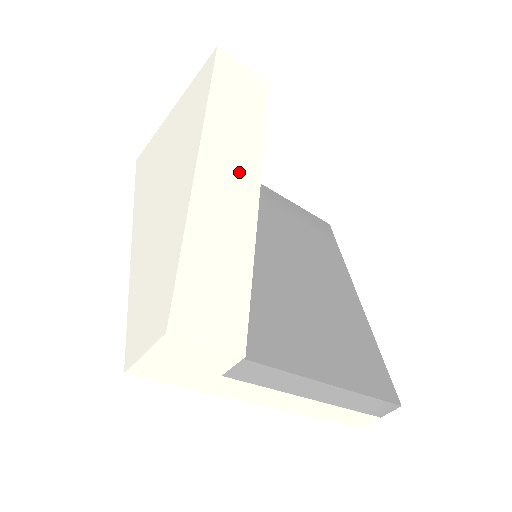
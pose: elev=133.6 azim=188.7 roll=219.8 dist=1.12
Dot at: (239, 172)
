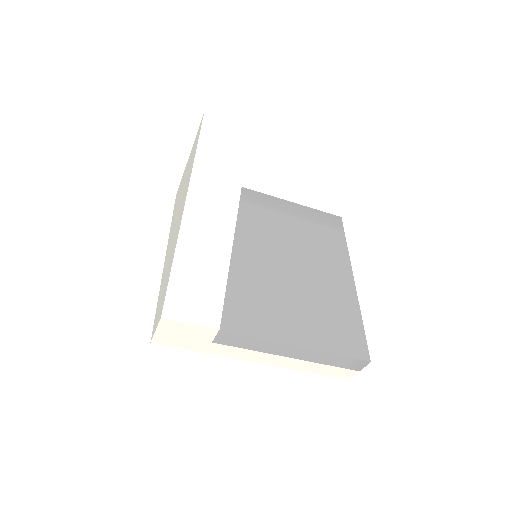
Dot at: (220, 203)
